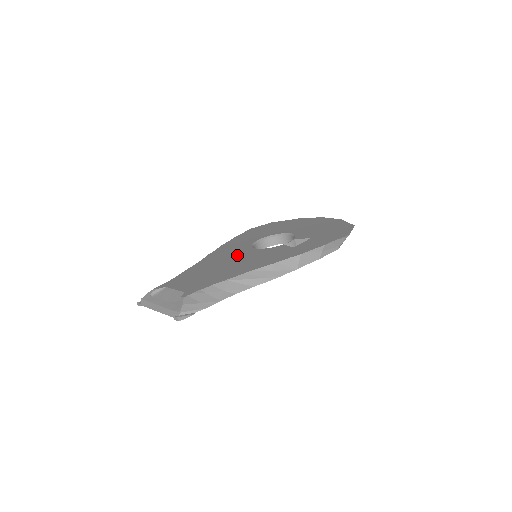
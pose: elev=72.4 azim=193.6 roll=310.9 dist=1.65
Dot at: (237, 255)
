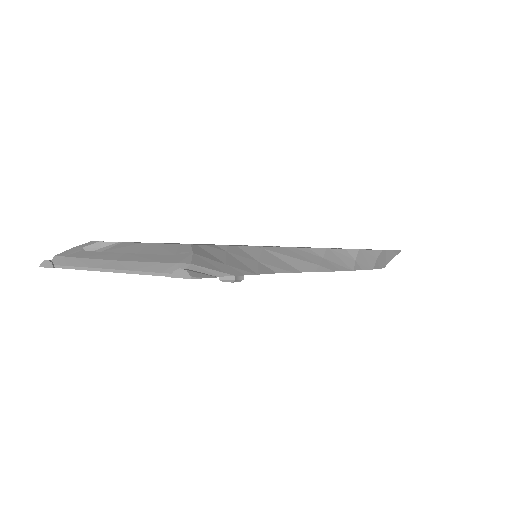
Dot at: occluded
